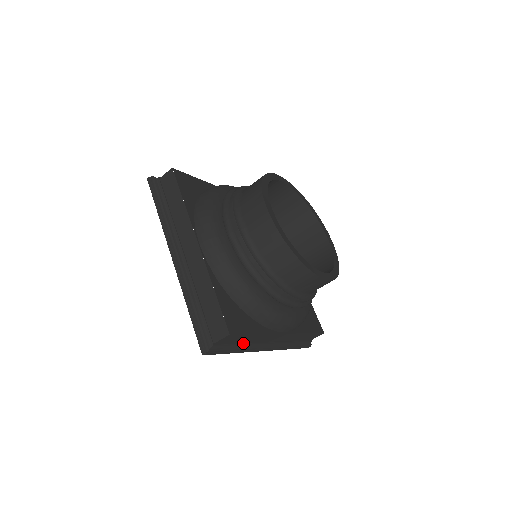
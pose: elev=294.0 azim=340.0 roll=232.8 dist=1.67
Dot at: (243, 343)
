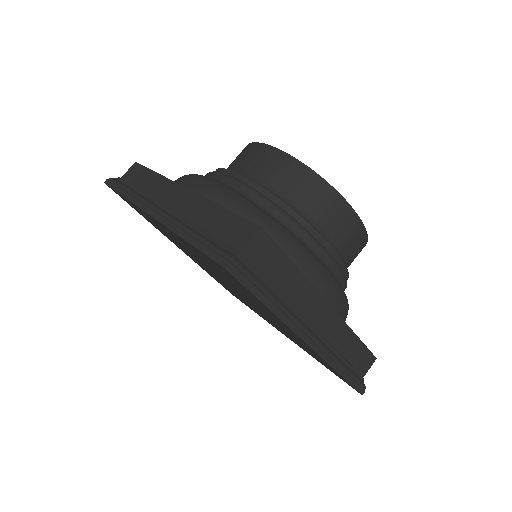
Dot at: (279, 293)
